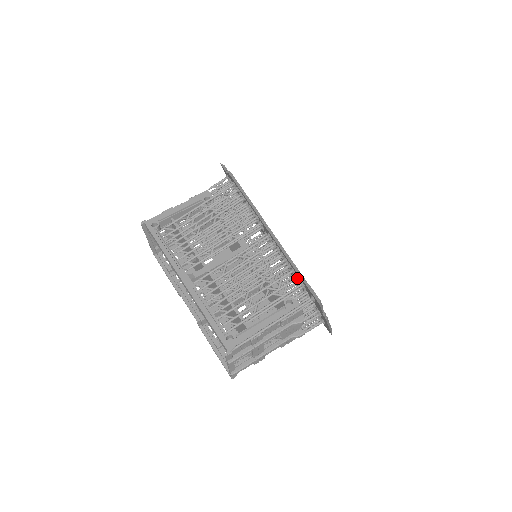
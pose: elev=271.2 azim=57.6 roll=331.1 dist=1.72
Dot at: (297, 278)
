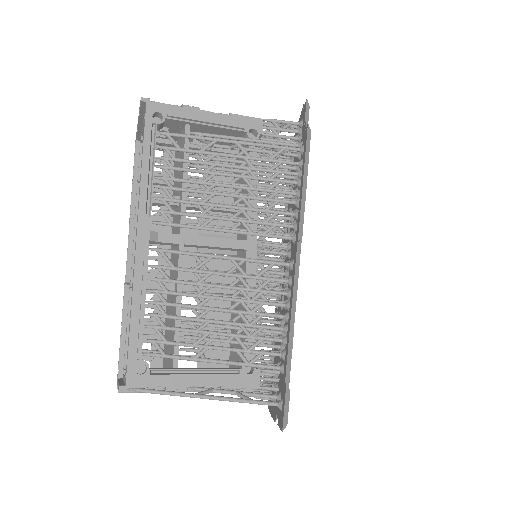
Dot at: (282, 356)
